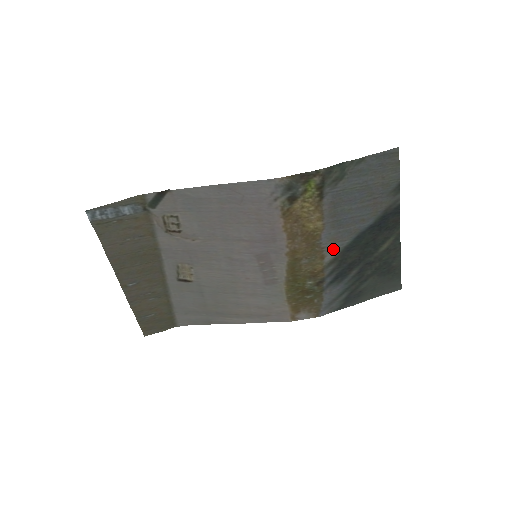
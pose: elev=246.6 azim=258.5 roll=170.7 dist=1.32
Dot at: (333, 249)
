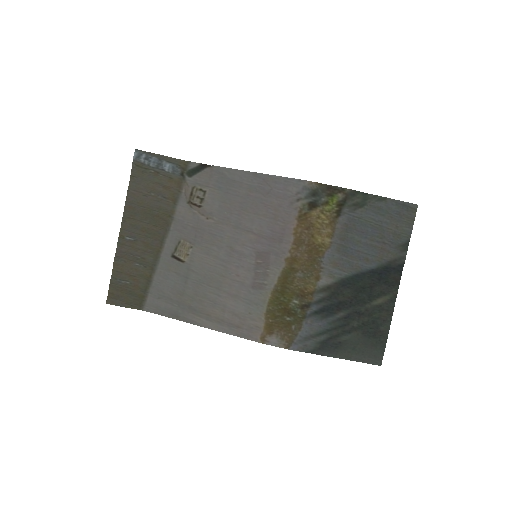
Dot at: (330, 274)
